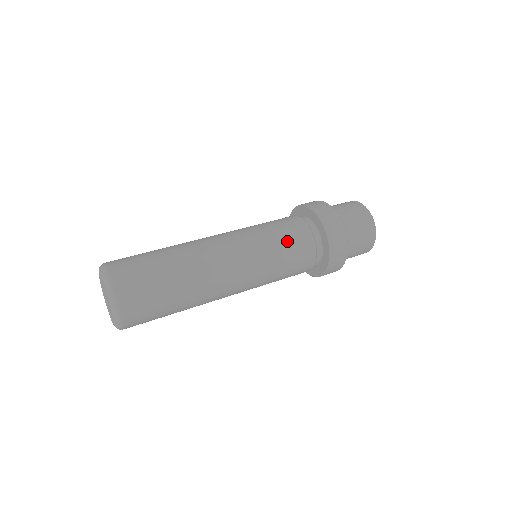
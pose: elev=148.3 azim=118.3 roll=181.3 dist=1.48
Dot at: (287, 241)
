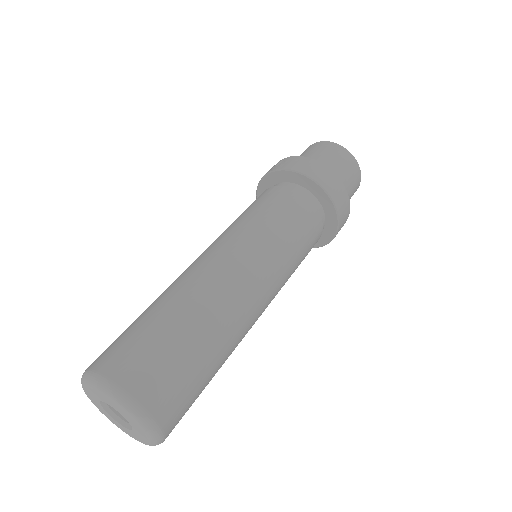
Dot at: (274, 210)
